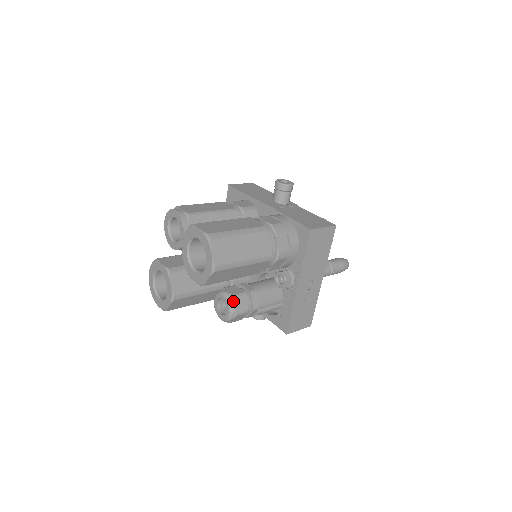
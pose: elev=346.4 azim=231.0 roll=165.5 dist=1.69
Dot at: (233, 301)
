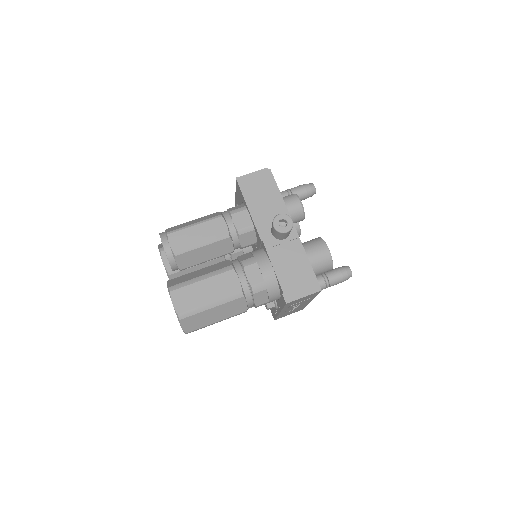
Dot at: occluded
